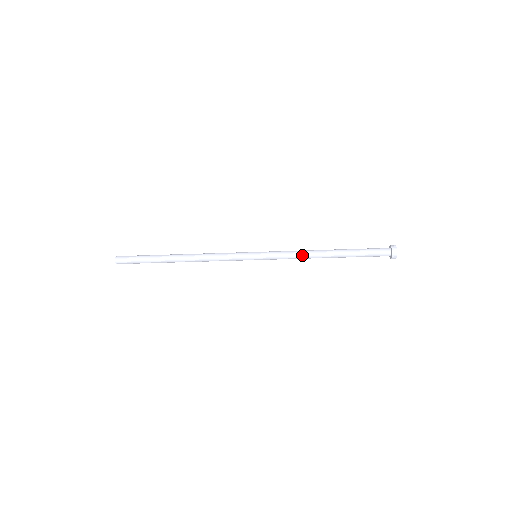
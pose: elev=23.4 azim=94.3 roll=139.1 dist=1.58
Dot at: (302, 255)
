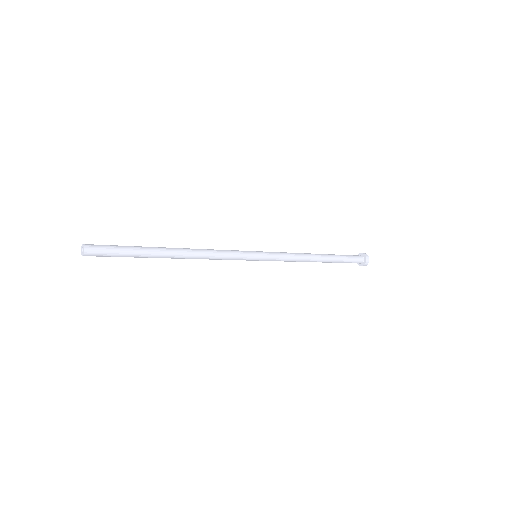
Dot at: occluded
